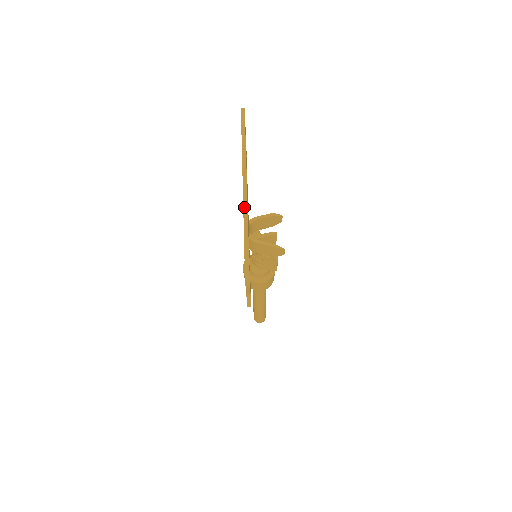
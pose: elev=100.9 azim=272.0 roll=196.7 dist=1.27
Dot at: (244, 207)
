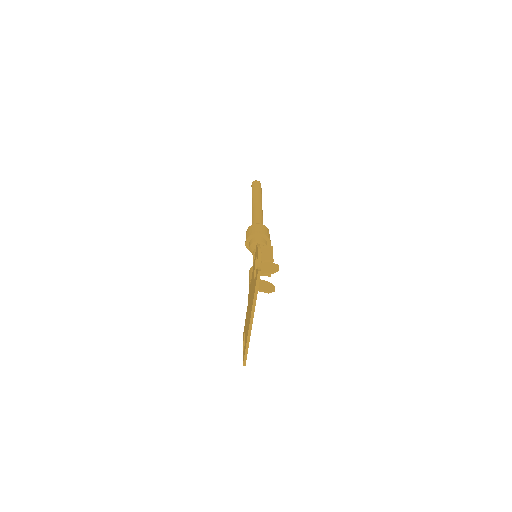
Dot at: (248, 337)
